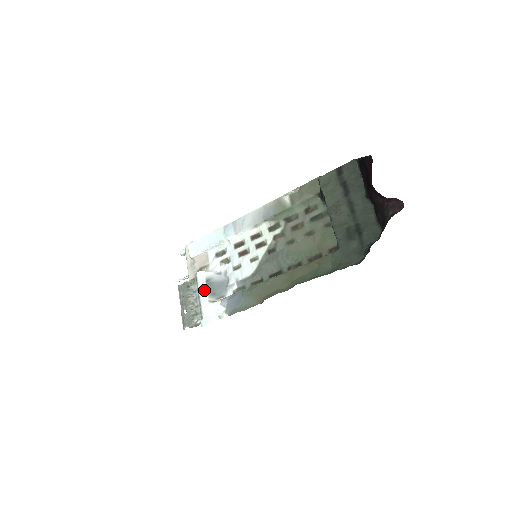
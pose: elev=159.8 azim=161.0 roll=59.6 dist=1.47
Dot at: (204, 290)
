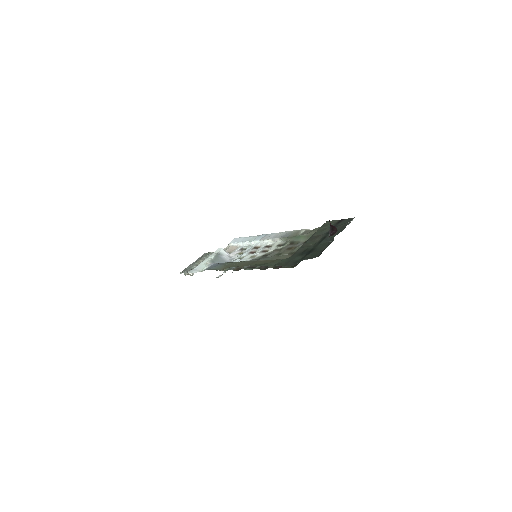
Dot at: (211, 257)
